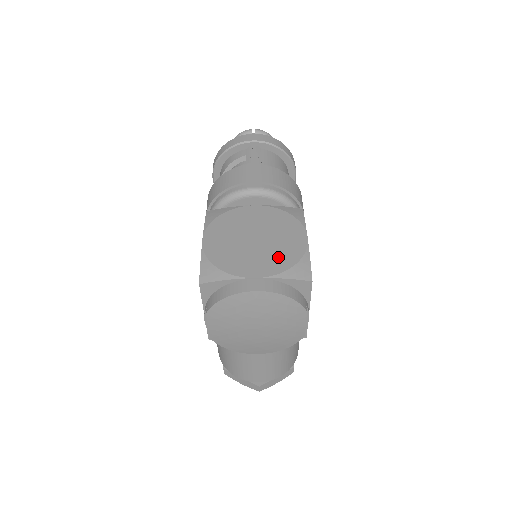
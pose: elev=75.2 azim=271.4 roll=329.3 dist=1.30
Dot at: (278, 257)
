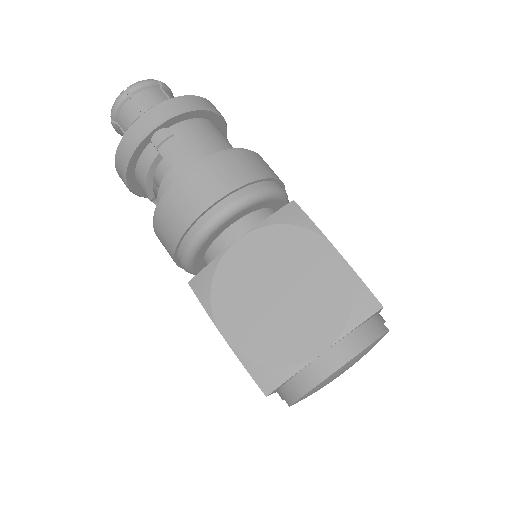
Dot at: (325, 304)
